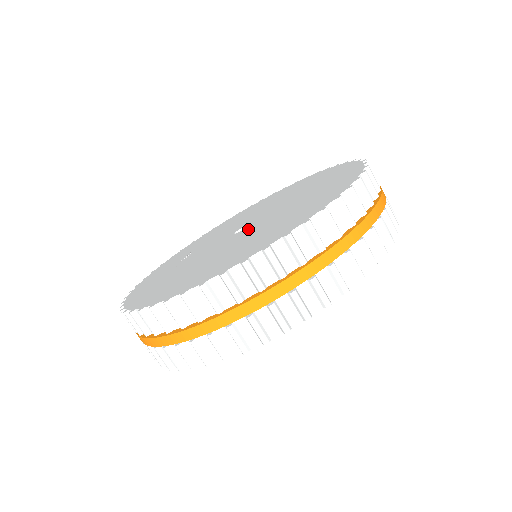
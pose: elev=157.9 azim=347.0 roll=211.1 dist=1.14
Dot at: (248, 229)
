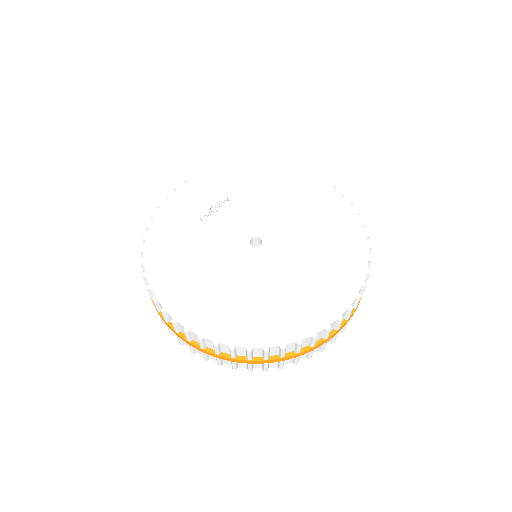
Dot at: (254, 259)
